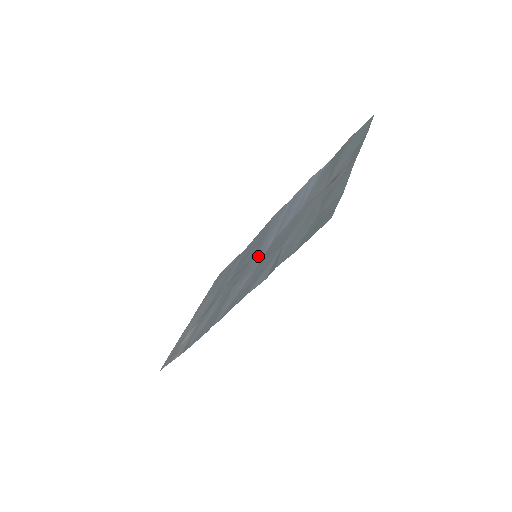
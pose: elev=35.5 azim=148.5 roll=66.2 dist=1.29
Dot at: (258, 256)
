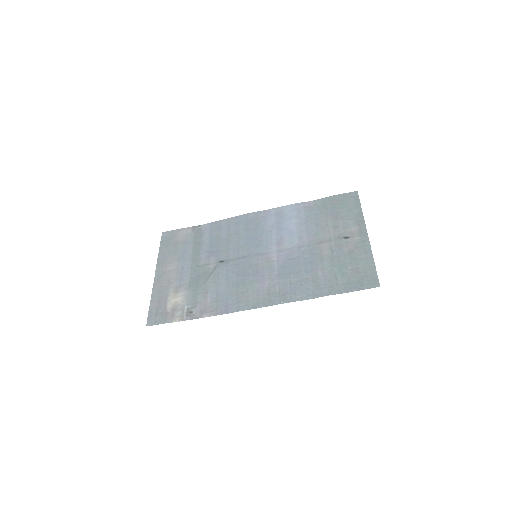
Dot at: (265, 260)
